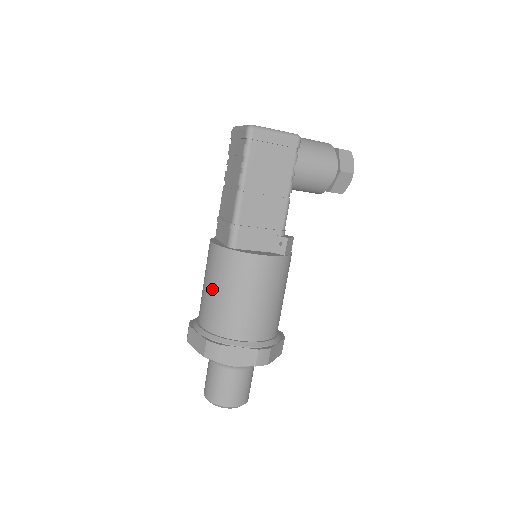
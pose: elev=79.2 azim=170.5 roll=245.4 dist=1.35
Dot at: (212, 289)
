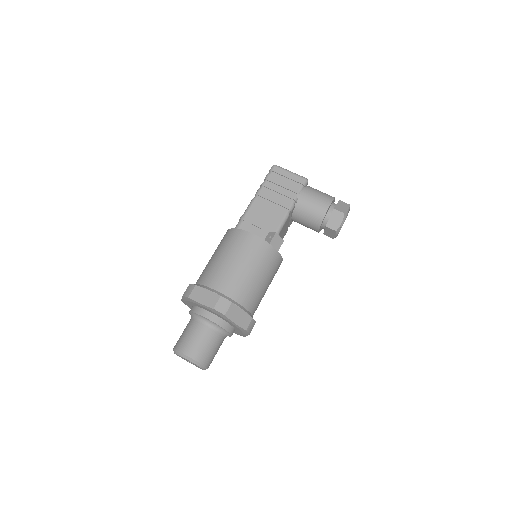
Dot at: (212, 257)
